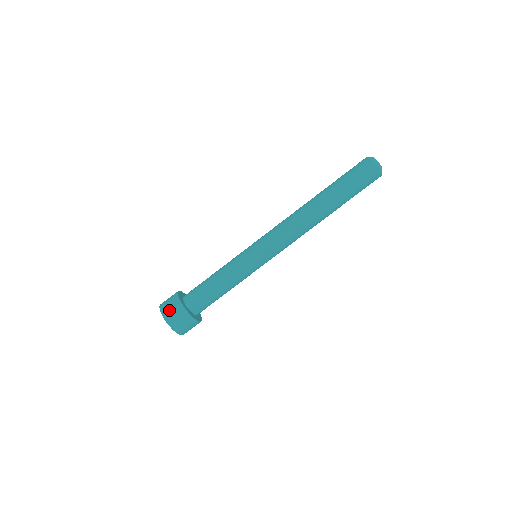
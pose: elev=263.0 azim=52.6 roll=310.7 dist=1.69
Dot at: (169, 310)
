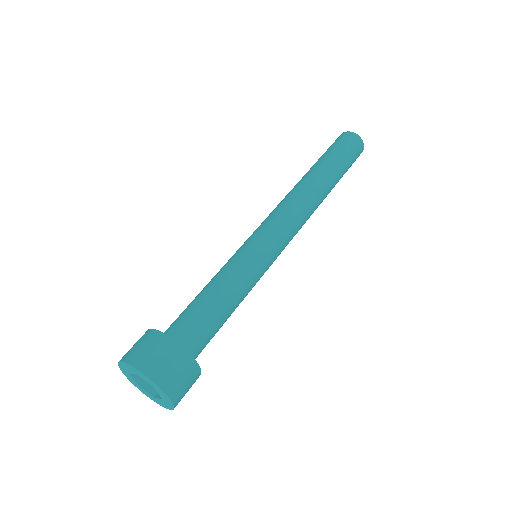
Dot at: (136, 349)
